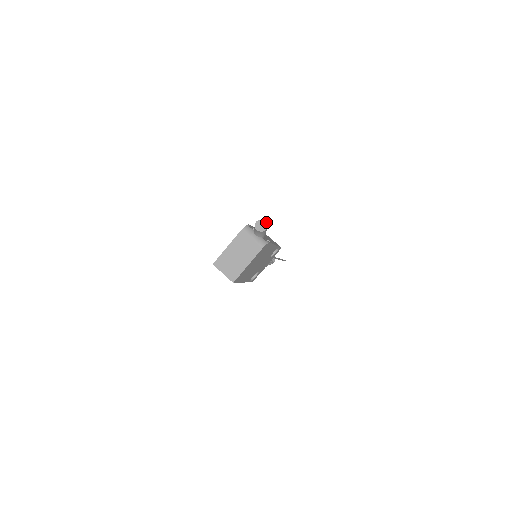
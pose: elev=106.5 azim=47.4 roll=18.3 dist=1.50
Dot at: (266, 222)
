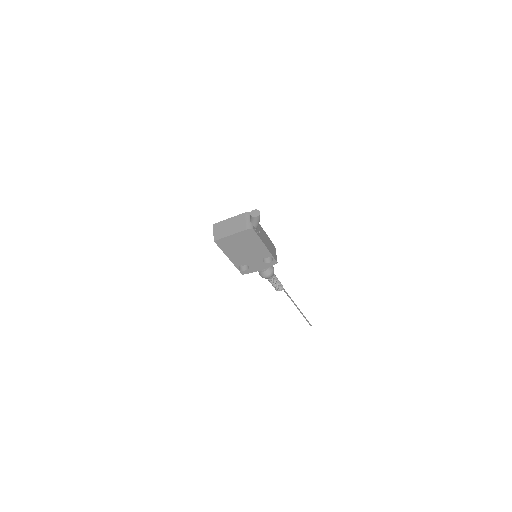
Dot at: occluded
